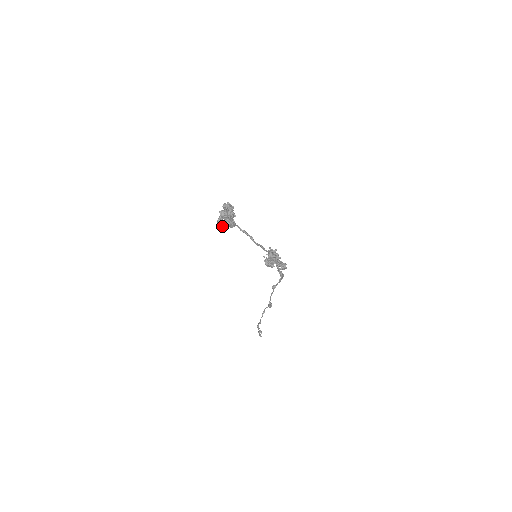
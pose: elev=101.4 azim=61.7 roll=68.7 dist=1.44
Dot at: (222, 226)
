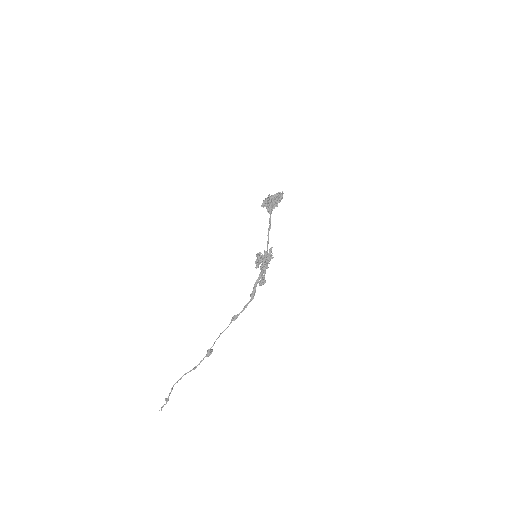
Dot at: (265, 199)
